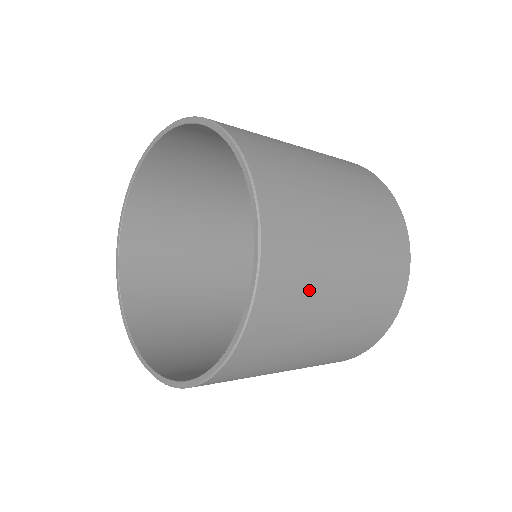
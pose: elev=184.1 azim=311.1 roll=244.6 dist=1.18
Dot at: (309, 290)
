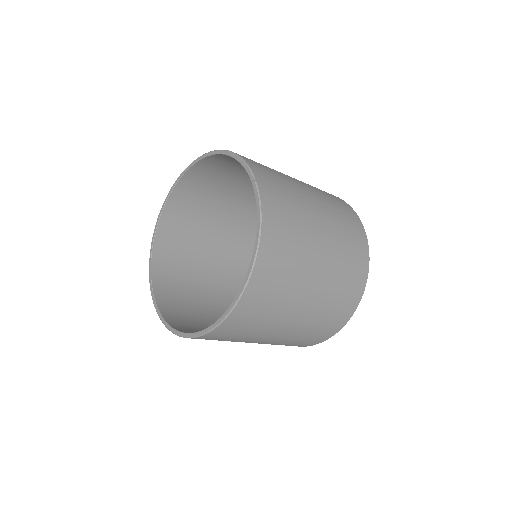
Dot at: (262, 323)
